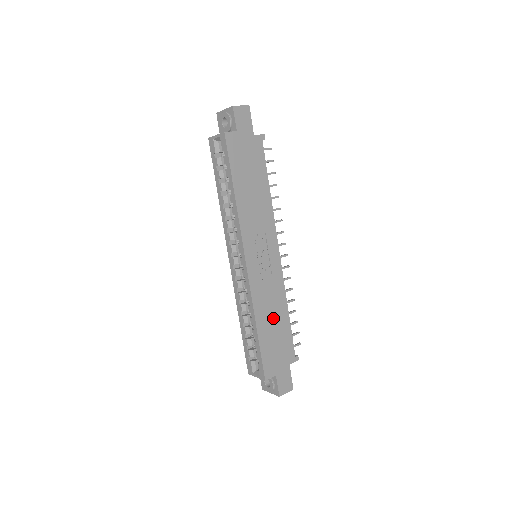
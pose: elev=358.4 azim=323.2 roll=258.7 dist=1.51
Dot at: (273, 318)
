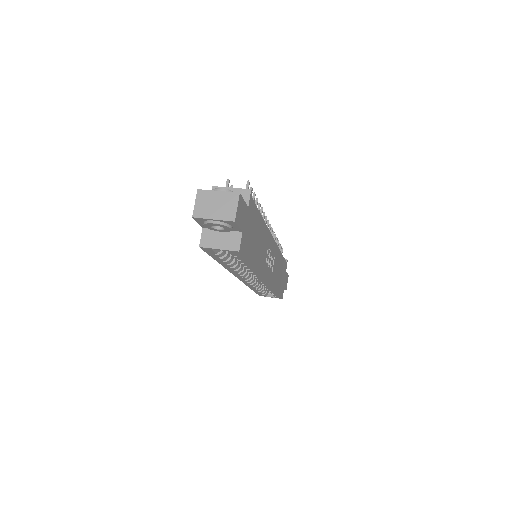
Dot at: (279, 272)
